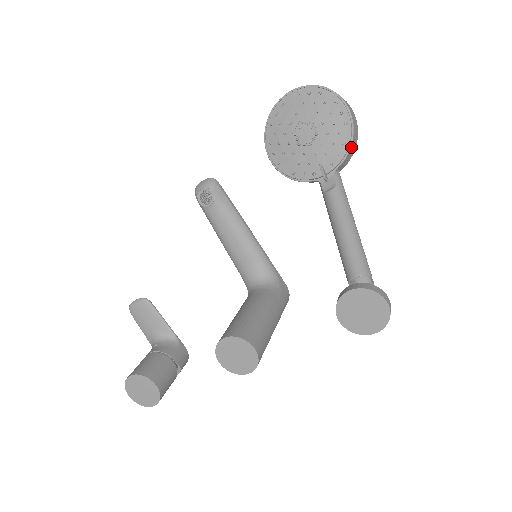
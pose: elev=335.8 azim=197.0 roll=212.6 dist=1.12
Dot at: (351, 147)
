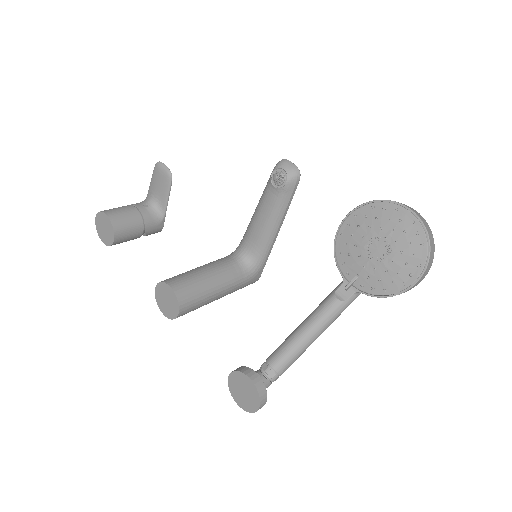
Dot at: (386, 297)
